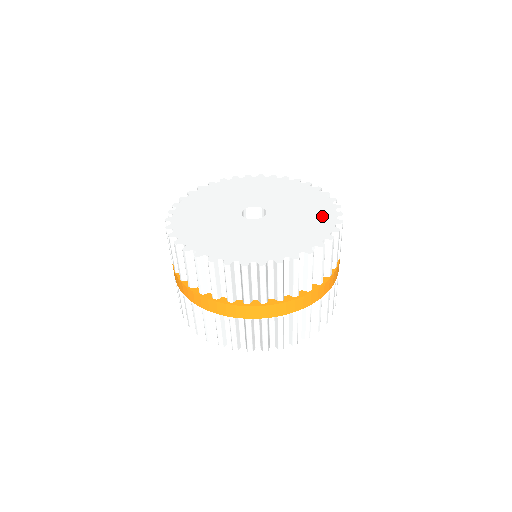
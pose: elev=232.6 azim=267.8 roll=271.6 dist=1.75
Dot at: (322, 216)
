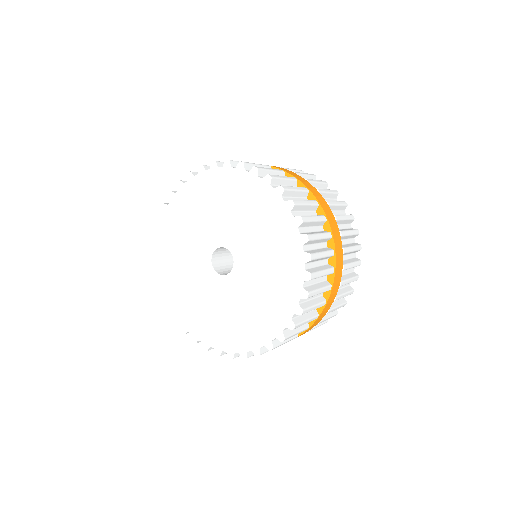
Dot at: (288, 265)
